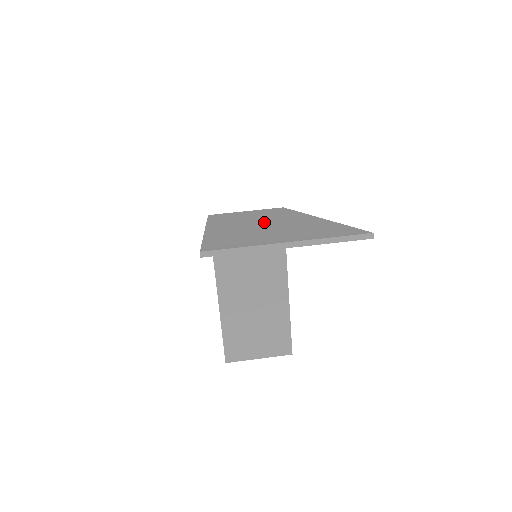
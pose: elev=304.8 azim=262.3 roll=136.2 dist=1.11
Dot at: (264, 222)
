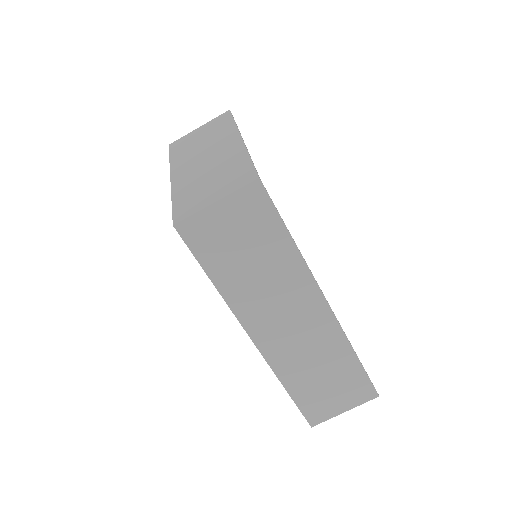
Dot at: (301, 338)
